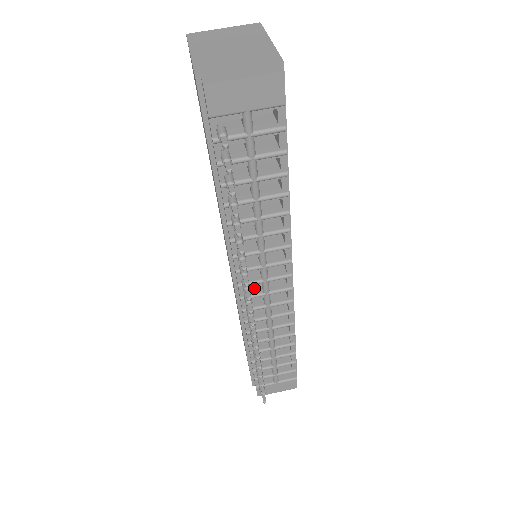
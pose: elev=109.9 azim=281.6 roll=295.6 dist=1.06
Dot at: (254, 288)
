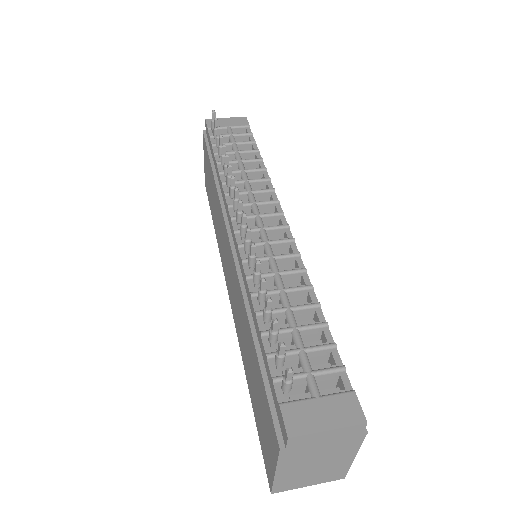
Dot at: occluded
